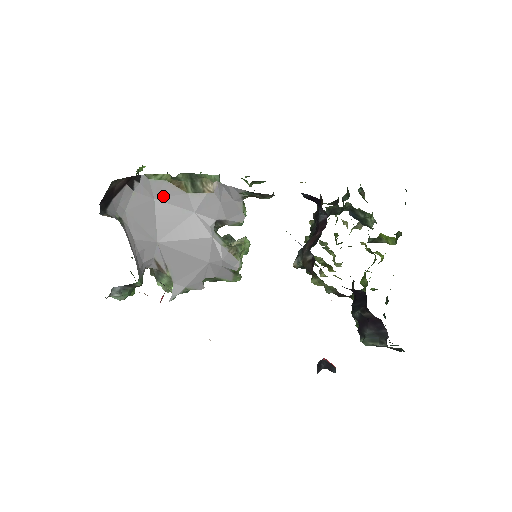
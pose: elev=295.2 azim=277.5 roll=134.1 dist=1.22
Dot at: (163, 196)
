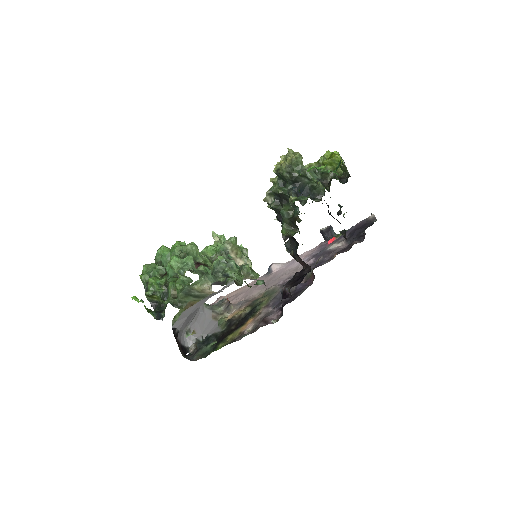
Dot at: (190, 313)
